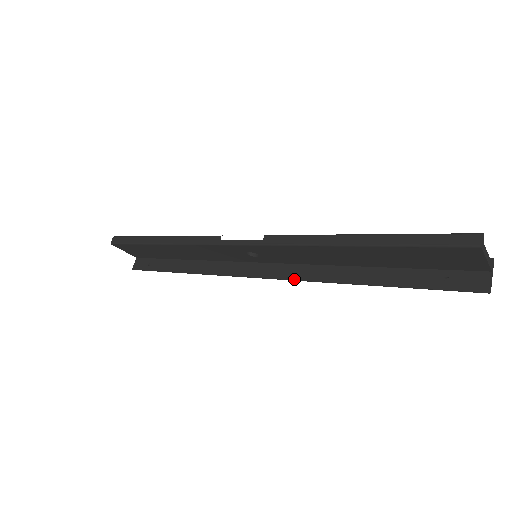
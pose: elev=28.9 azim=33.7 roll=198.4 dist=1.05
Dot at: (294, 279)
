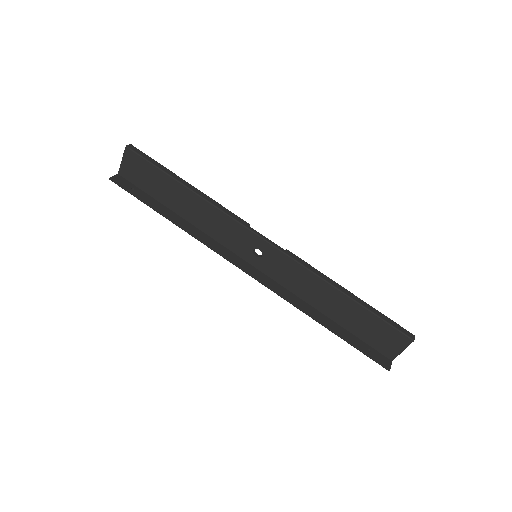
Dot at: (274, 289)
